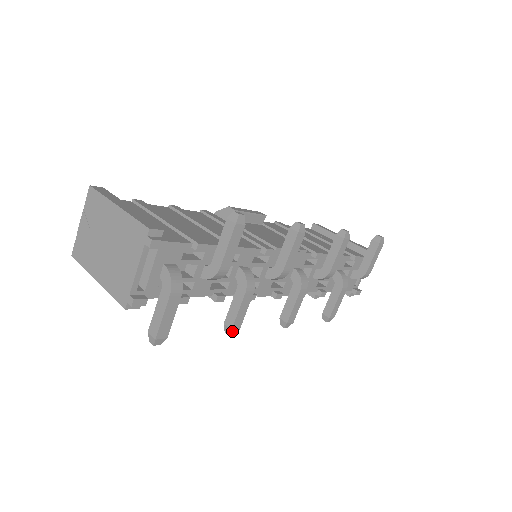
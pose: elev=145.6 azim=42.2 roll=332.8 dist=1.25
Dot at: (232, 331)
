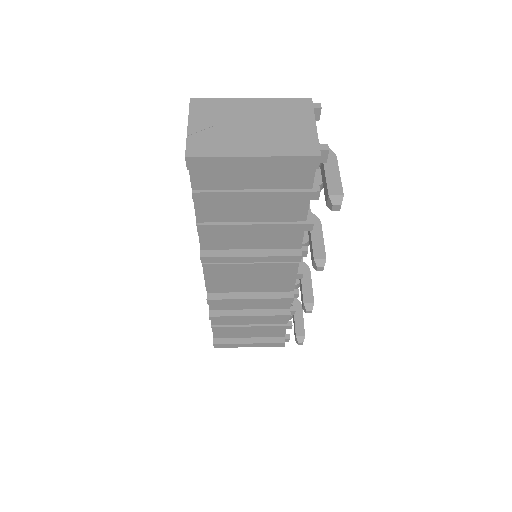
Dot at: (325, 262)
